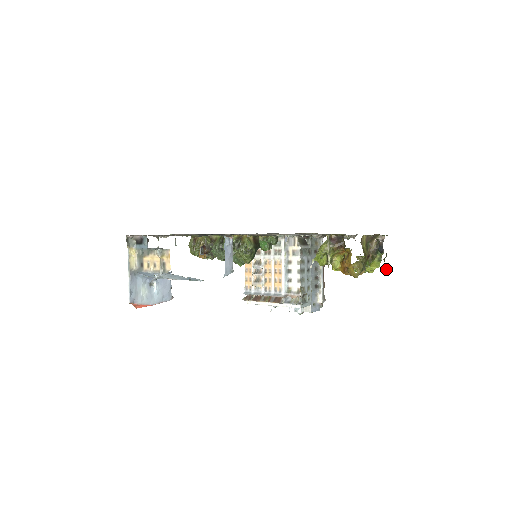
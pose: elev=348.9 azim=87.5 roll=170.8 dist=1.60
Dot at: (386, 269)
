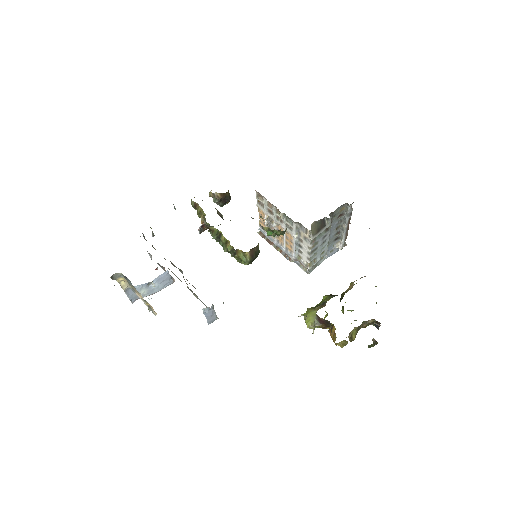
Dot at: occluded
